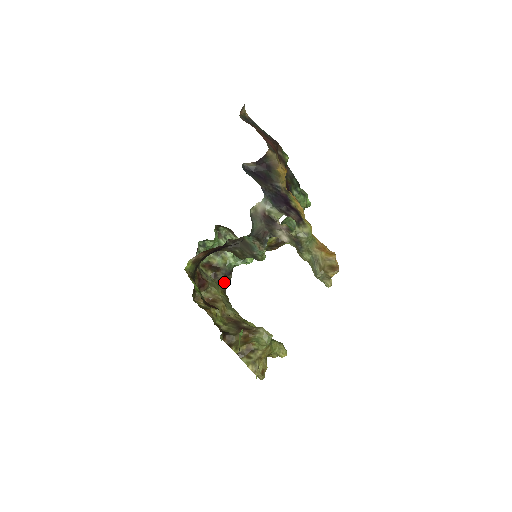
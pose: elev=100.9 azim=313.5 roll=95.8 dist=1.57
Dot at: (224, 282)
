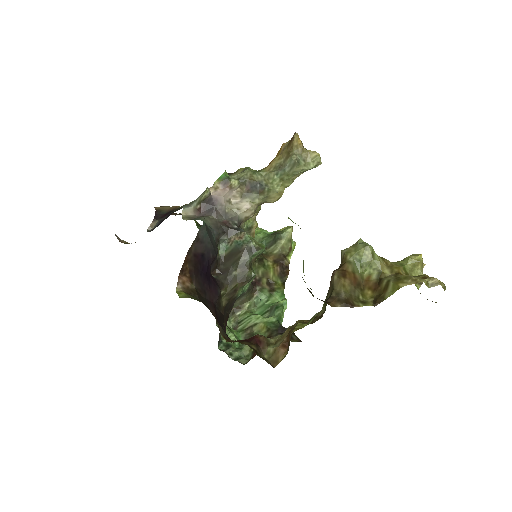
Dot at: occluded
